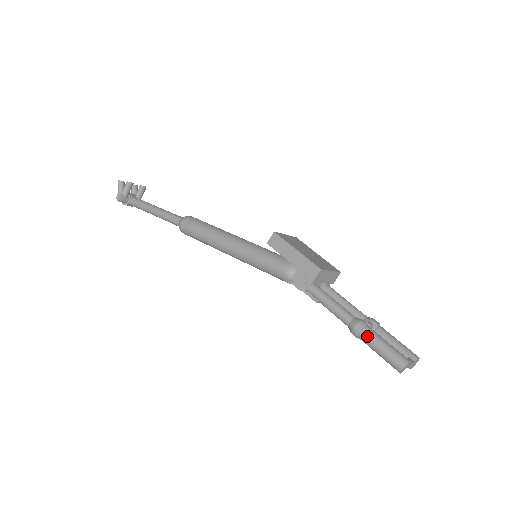
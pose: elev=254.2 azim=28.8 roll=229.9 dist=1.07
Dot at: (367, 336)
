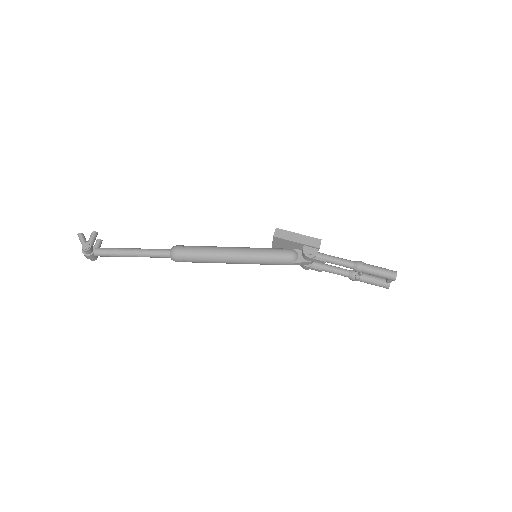
Dot at: (369, 266)
